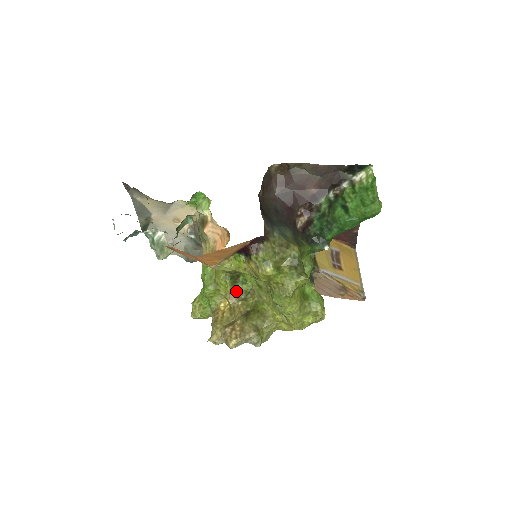
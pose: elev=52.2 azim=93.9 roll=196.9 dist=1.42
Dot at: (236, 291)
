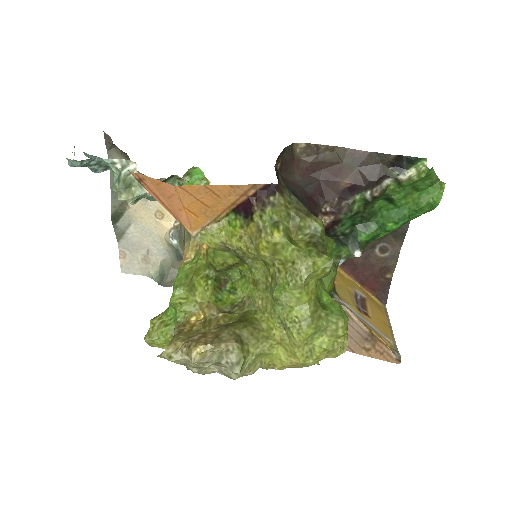
Dot at: (218, 301)
